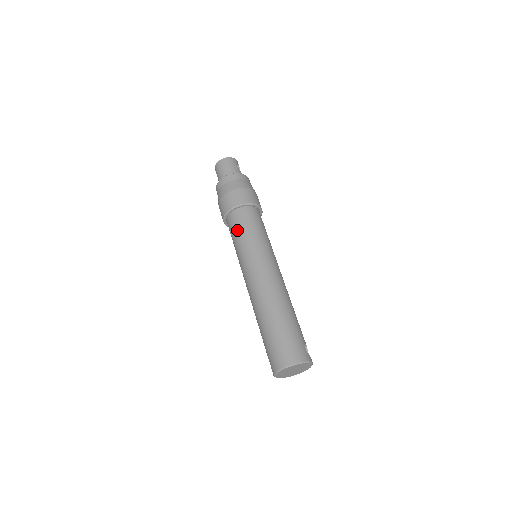
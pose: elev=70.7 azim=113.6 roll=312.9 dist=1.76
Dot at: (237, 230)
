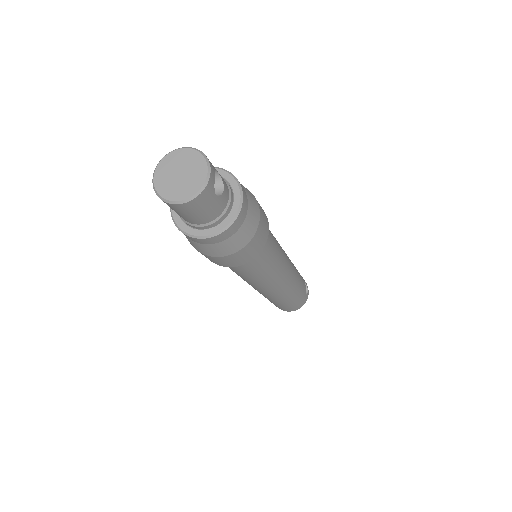
Dot at: occluded
